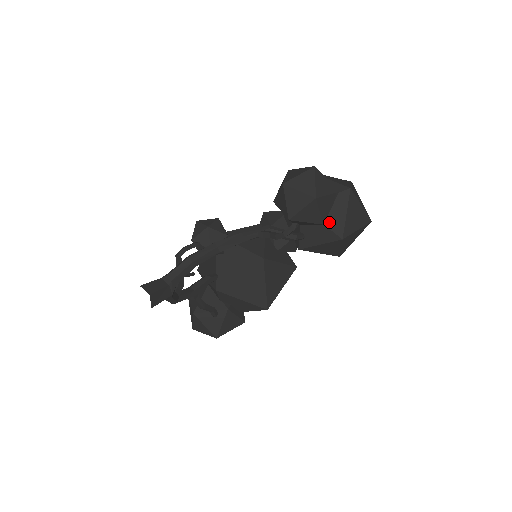
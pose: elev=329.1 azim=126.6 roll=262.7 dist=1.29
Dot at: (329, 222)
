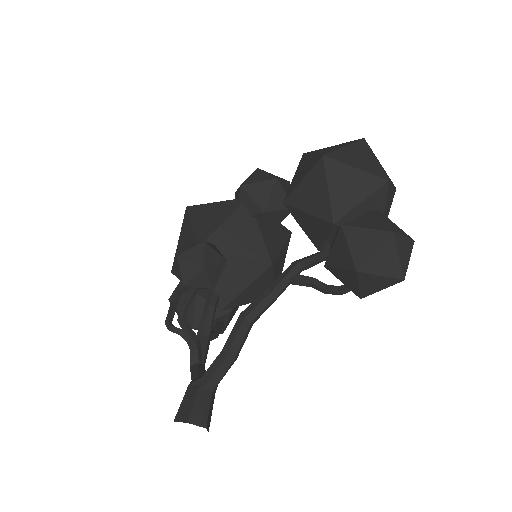
Dot at: occluded
